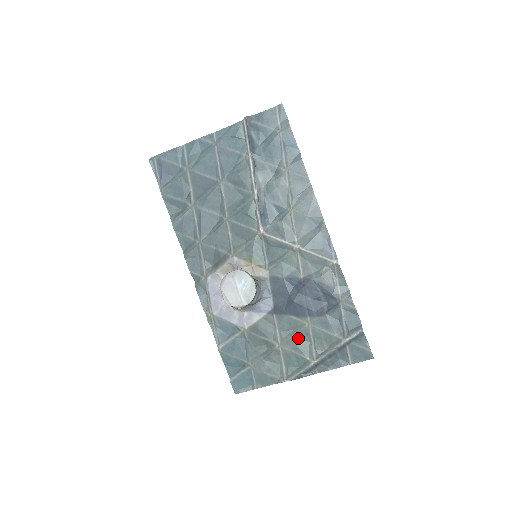
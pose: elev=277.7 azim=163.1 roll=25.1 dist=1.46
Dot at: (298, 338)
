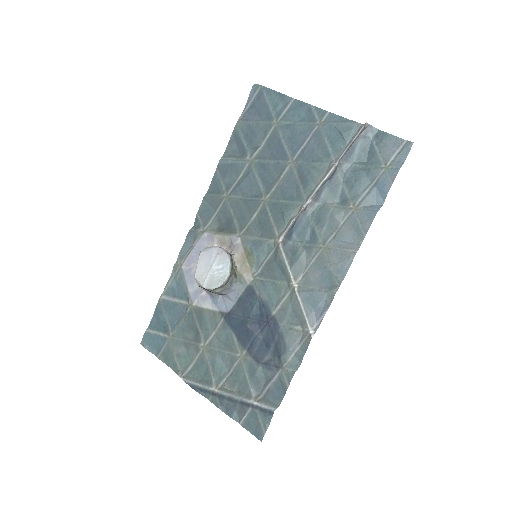
Dot at: (222, 357)
